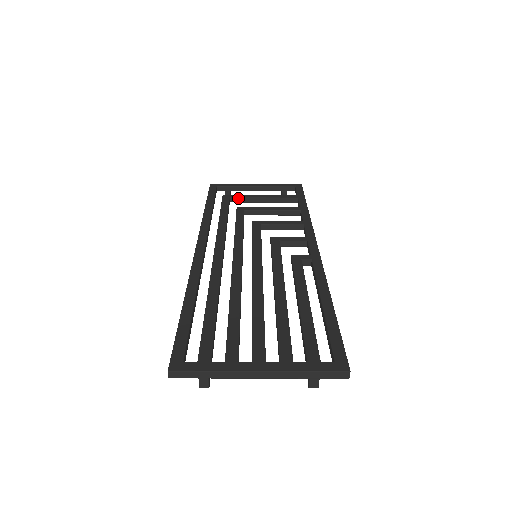
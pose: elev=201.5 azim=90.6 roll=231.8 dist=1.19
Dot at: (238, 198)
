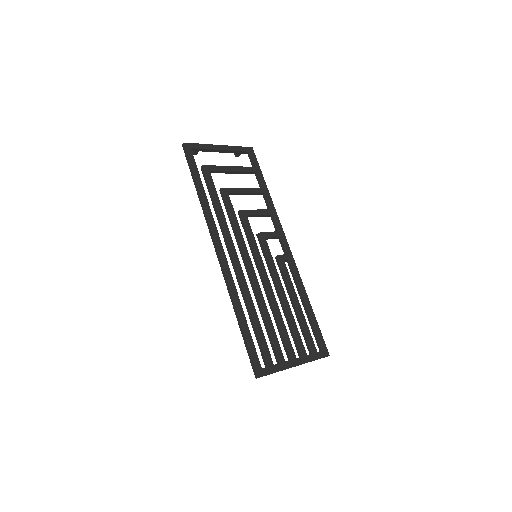
Dot at: (216, 171)
